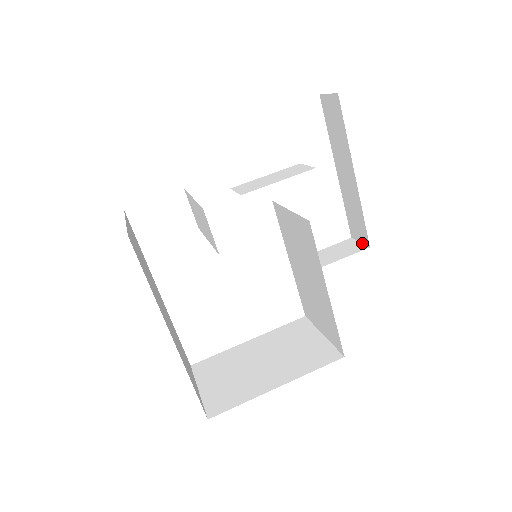
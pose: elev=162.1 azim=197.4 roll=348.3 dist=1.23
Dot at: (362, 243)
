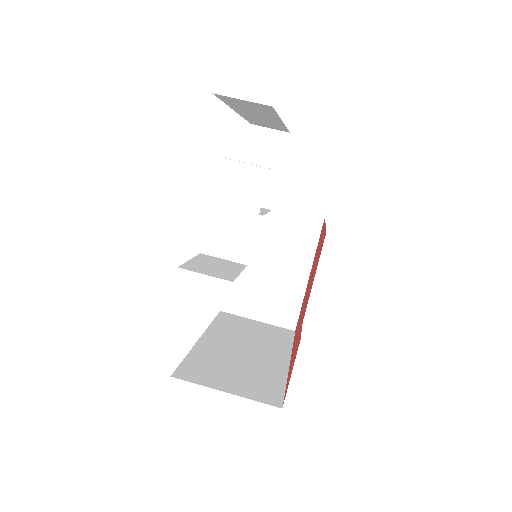
Dot at: (274, 129)
